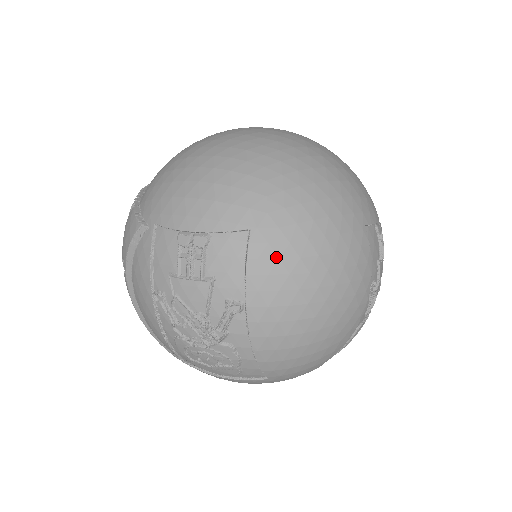
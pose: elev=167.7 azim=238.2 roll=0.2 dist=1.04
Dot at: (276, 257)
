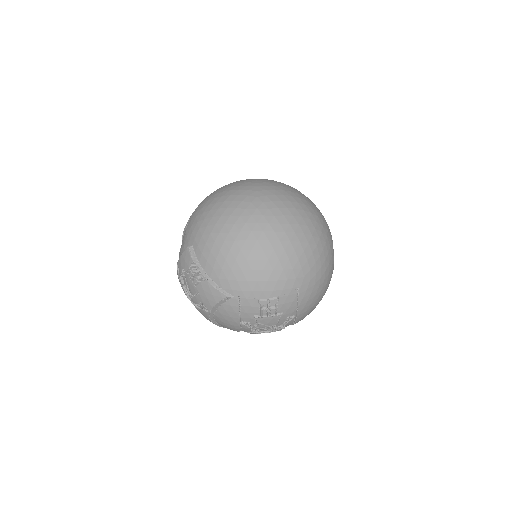
Dot at: (310, 293)
